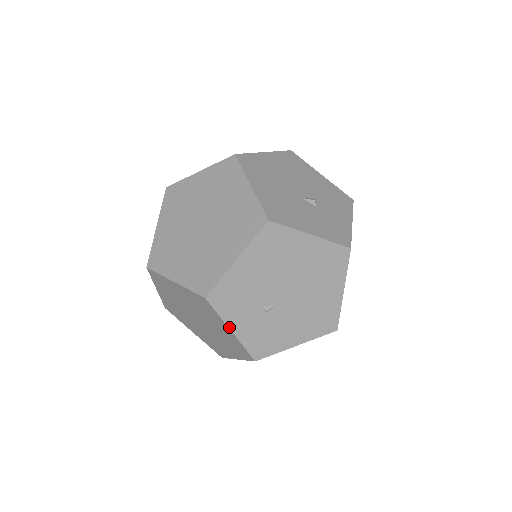
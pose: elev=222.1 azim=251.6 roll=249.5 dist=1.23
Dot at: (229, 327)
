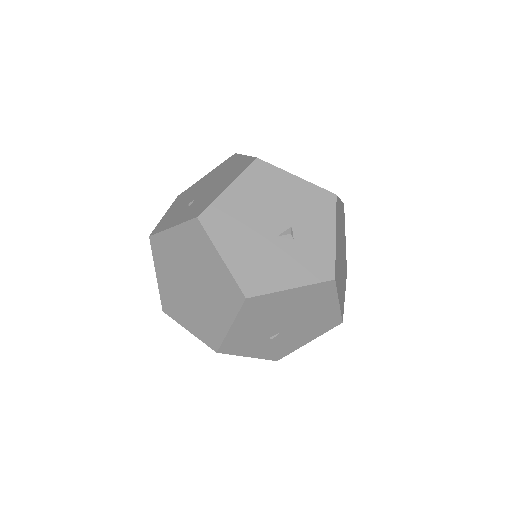
Dot at: (245, 356)
